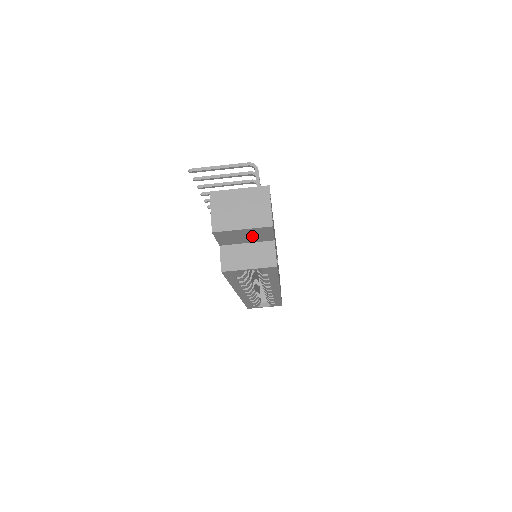
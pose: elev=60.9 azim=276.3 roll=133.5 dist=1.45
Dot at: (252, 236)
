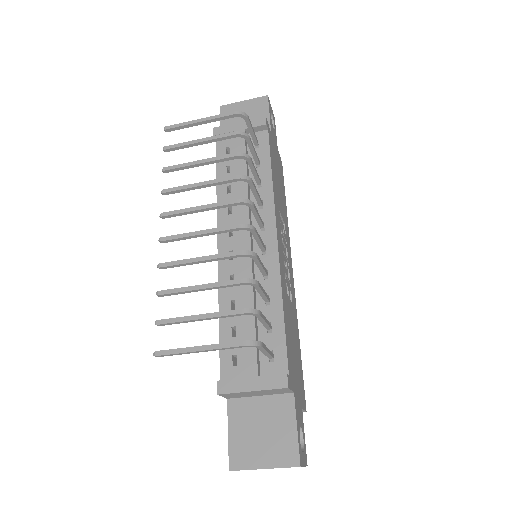
Dot at: occluded
